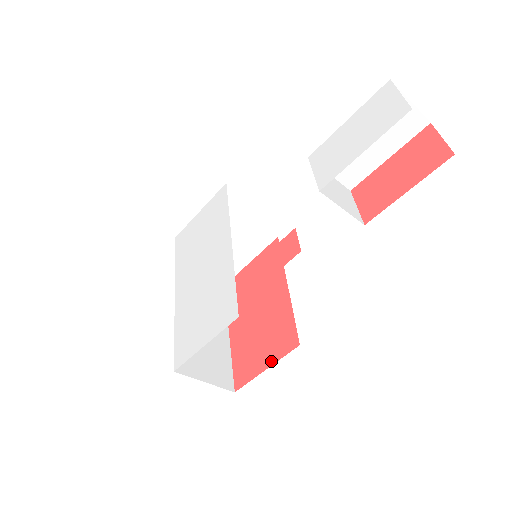
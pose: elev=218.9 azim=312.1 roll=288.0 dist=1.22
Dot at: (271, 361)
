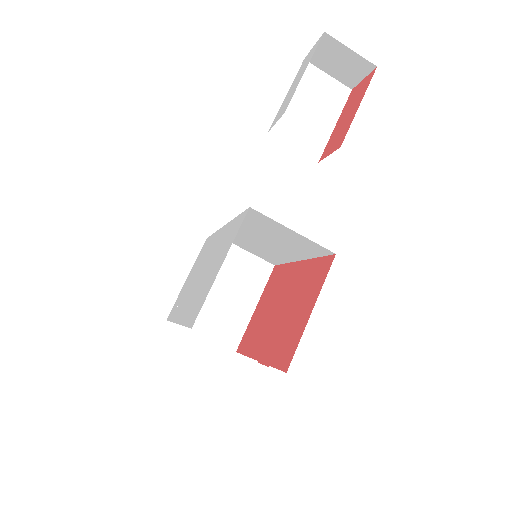
Dot at: (314, 300)
